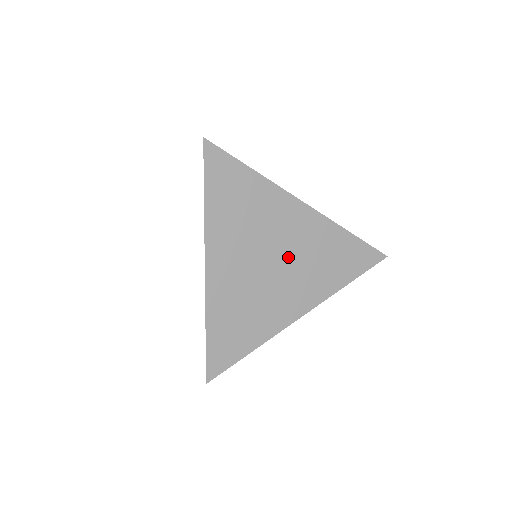
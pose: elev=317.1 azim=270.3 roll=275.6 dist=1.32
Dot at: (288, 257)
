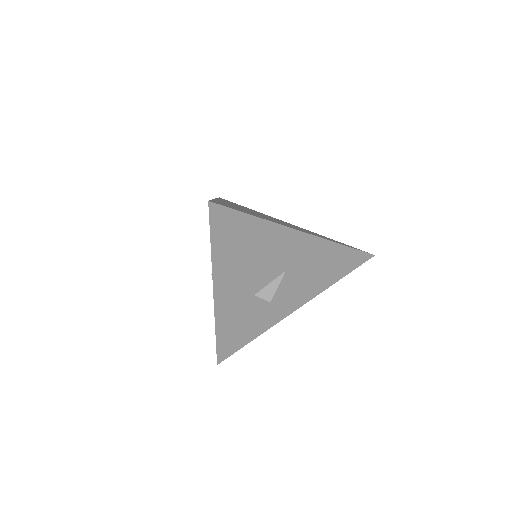
Dot at: occluded
